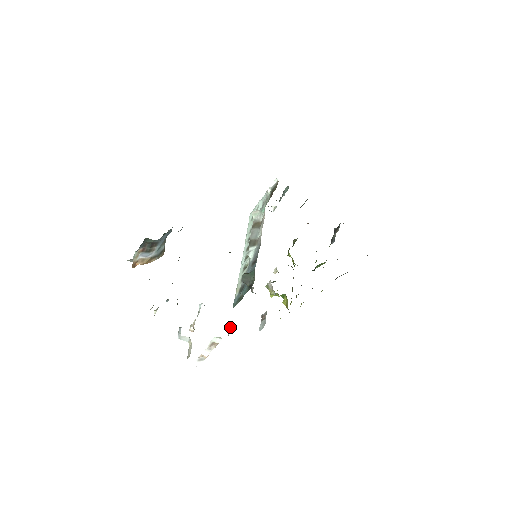
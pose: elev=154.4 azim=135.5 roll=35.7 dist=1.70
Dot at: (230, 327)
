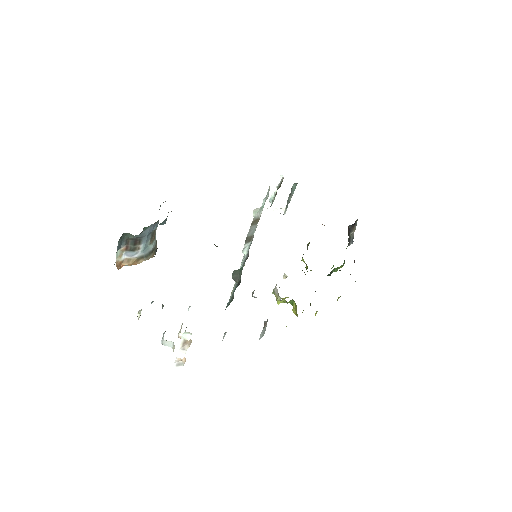
Dot at: (224, 334)
